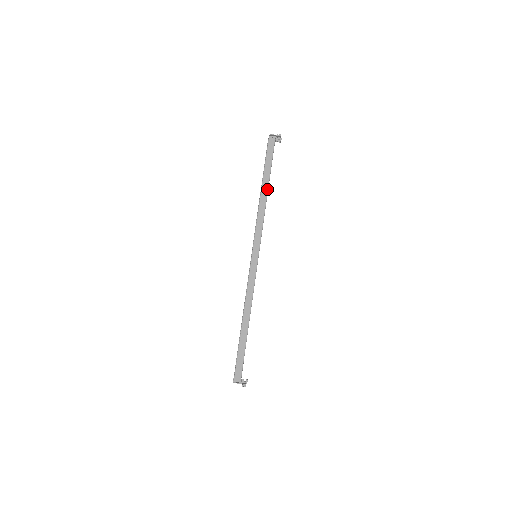
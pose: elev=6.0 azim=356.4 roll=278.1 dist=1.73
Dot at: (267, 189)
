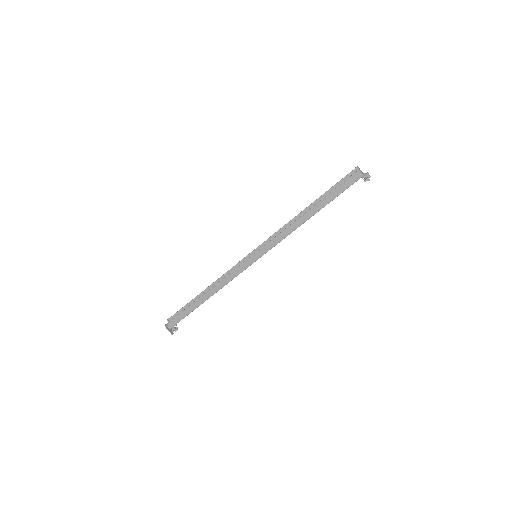
Dot at: (312, 215)
